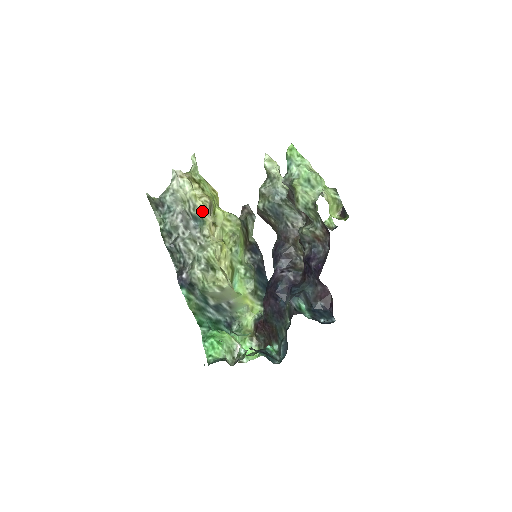
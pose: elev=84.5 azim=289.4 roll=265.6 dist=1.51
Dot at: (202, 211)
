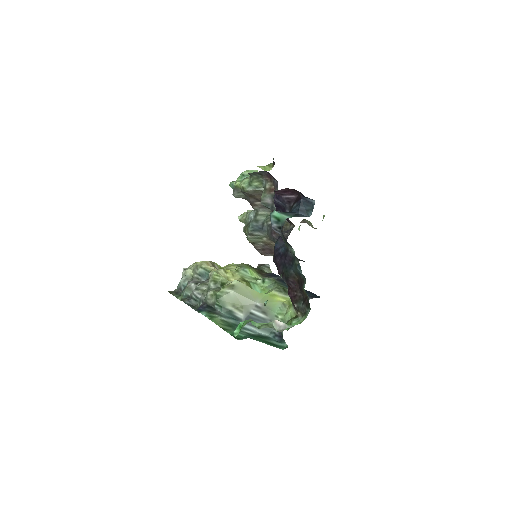
Dot at: (203, 265)
